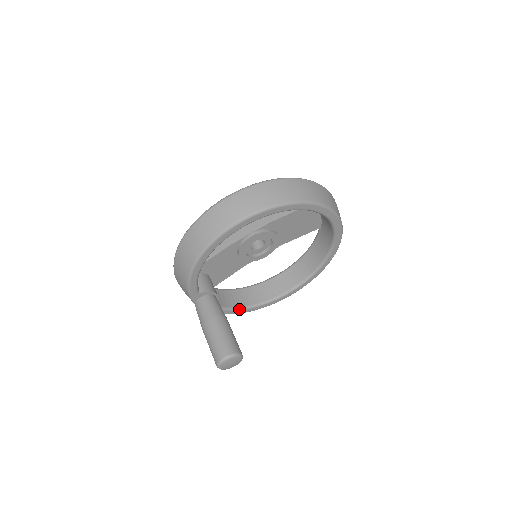
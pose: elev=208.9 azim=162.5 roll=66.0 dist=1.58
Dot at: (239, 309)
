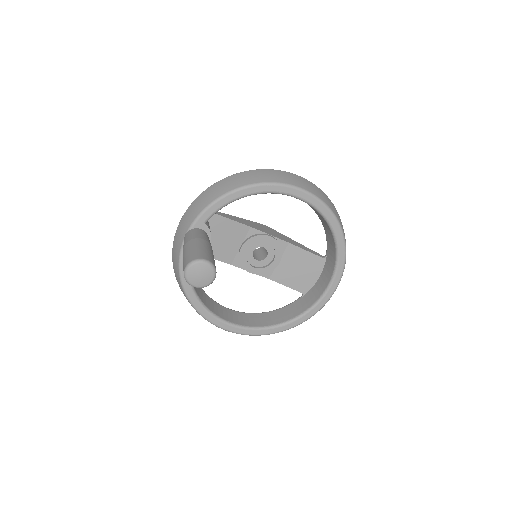
Dot at: (194, 291)
